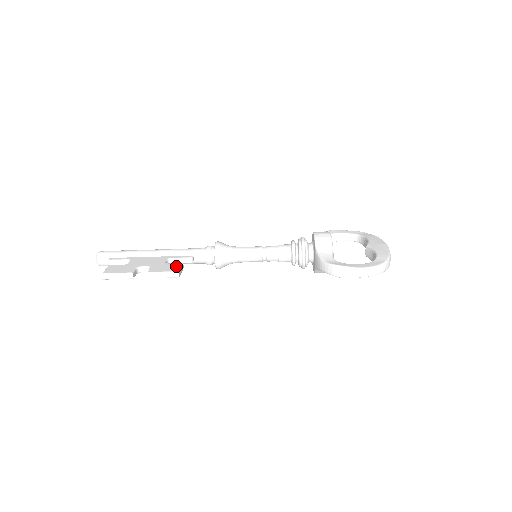
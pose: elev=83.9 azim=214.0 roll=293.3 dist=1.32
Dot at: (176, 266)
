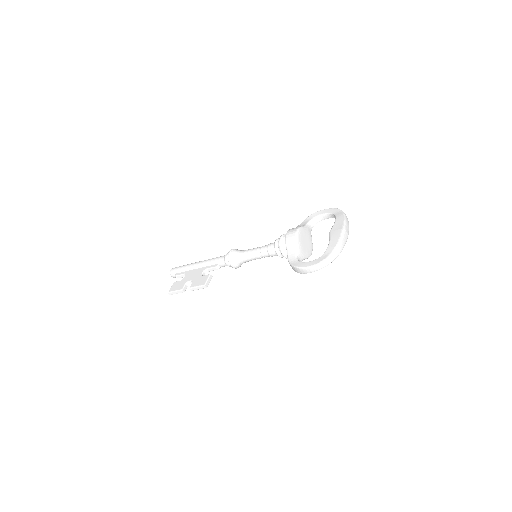
Dot at: (205, 279)
